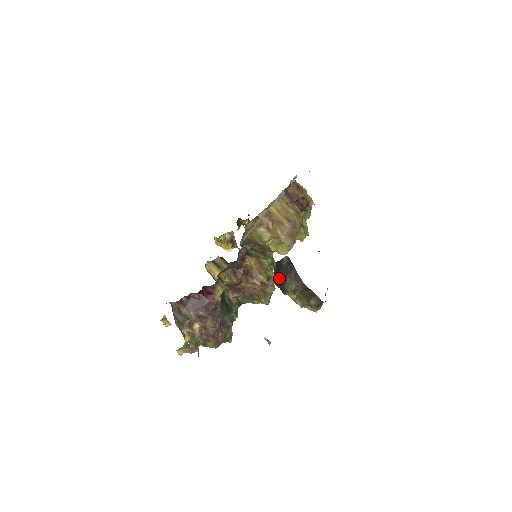
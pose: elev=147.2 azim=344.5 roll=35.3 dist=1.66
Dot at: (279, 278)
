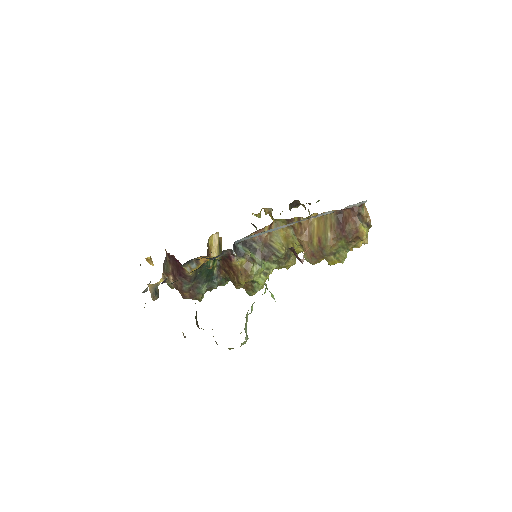
Dot at: occluded
